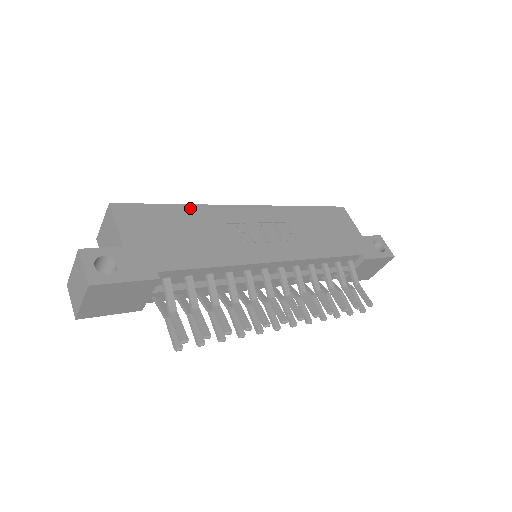
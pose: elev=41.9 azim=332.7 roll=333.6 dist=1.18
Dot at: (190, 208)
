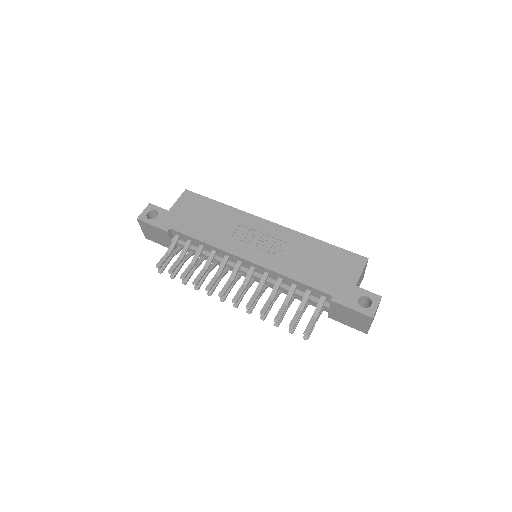
Dot at: (226, 207)
